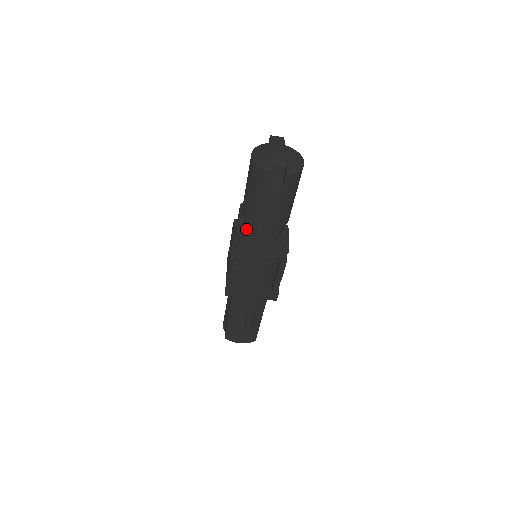
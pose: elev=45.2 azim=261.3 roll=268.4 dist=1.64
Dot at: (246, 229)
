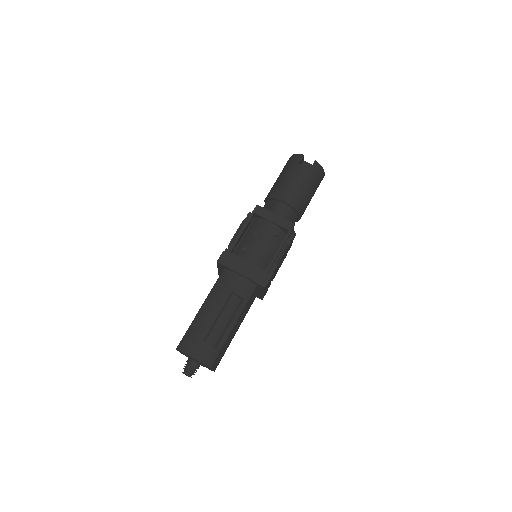
Dot at: occluded
